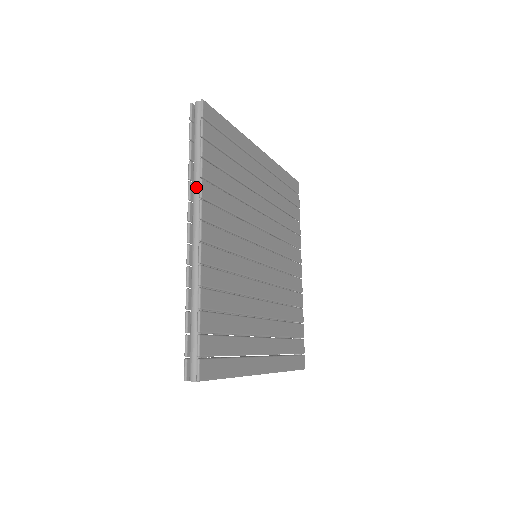
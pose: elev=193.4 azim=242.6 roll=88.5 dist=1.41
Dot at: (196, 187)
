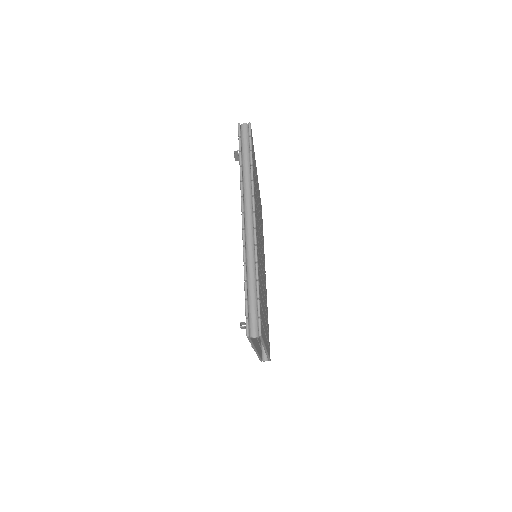
Dot at: (248, 187)
